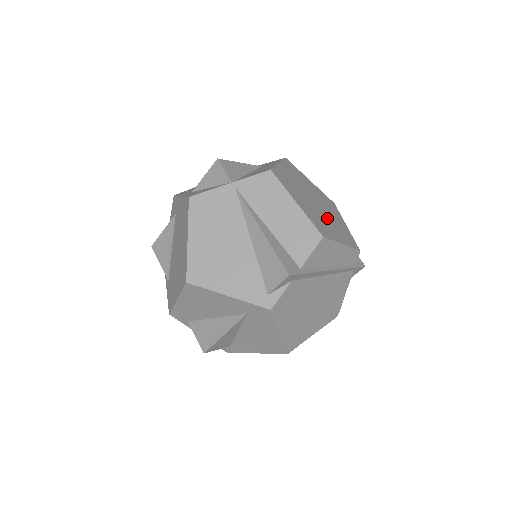
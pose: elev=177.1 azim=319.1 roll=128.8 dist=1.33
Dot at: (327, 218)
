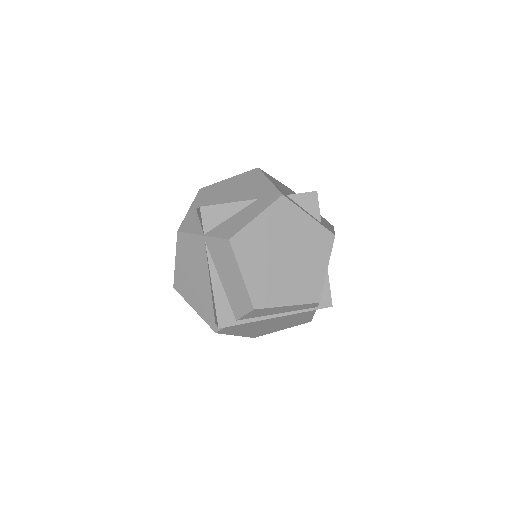
Dot at: (289, 274)
